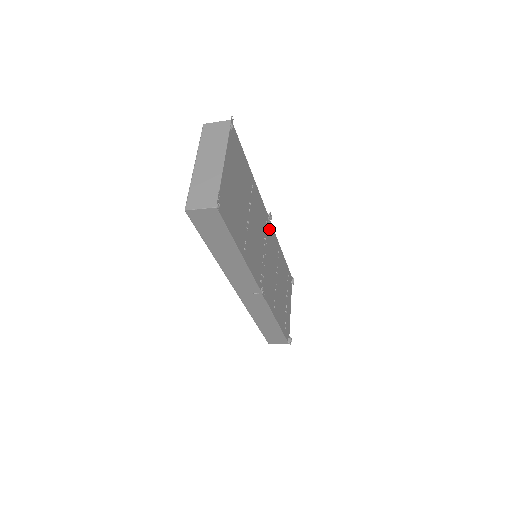
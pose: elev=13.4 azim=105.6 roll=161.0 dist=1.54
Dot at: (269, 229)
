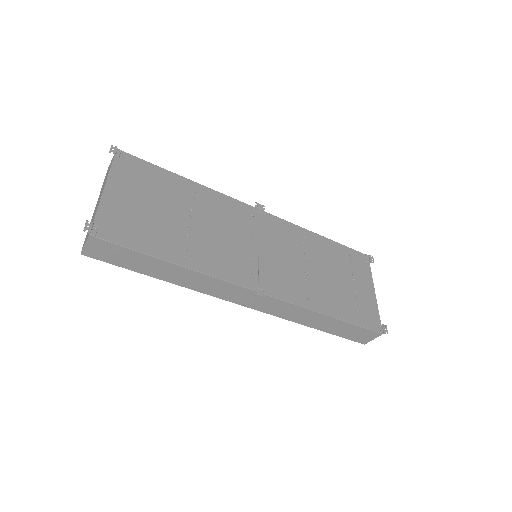
Dot at: (264, 221)
